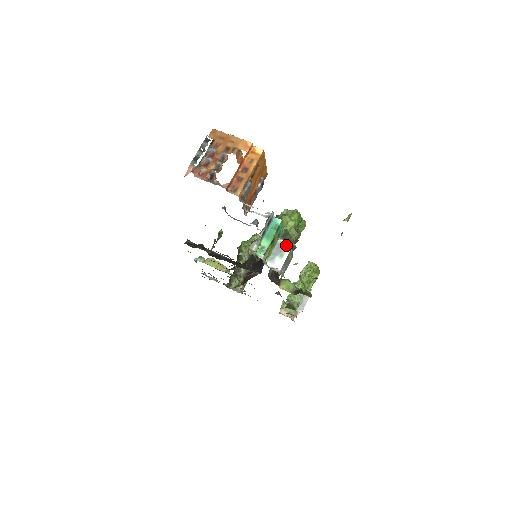
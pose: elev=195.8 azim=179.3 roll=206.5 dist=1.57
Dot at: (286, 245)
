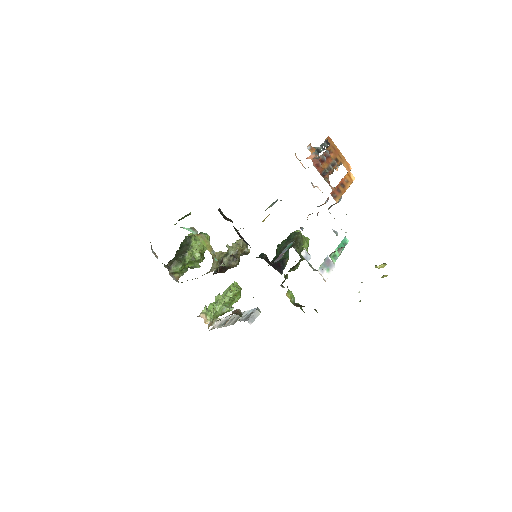
Dot at: (332, 262)
